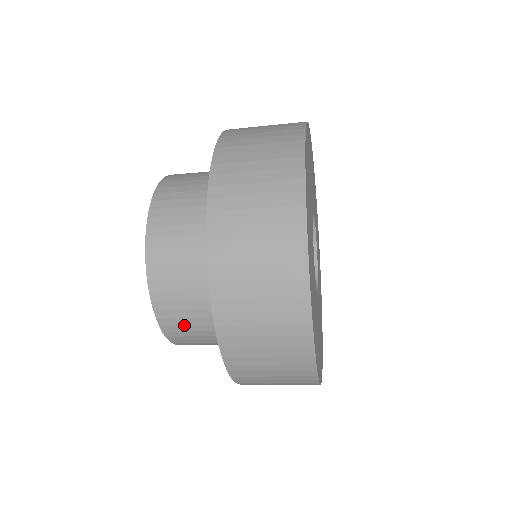
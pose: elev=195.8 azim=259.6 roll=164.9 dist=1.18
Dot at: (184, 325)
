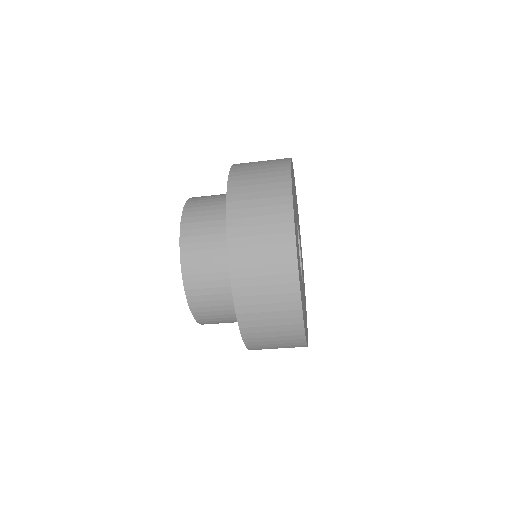
Dot at: (203, 288)
